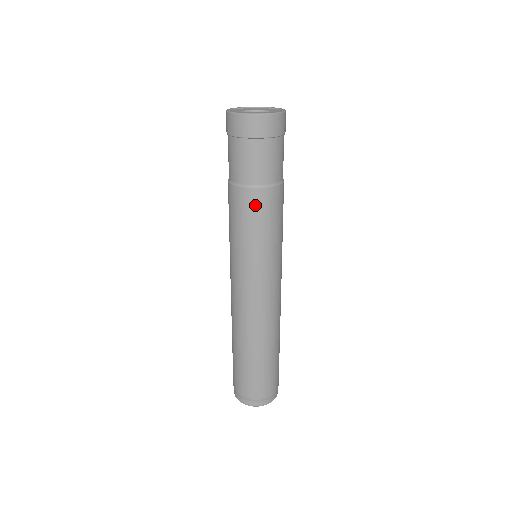
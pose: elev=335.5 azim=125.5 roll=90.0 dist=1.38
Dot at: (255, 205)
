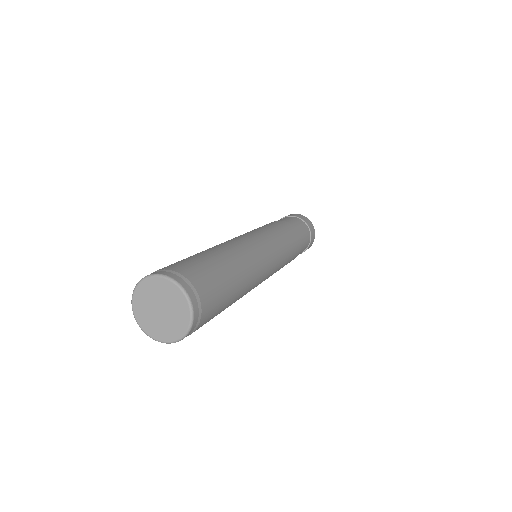
Dot at: (283, 224)
